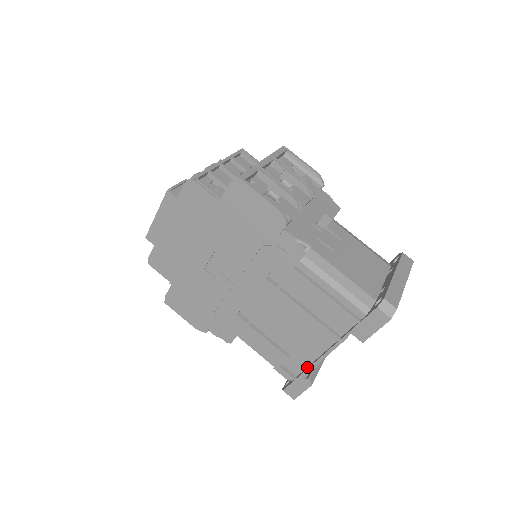
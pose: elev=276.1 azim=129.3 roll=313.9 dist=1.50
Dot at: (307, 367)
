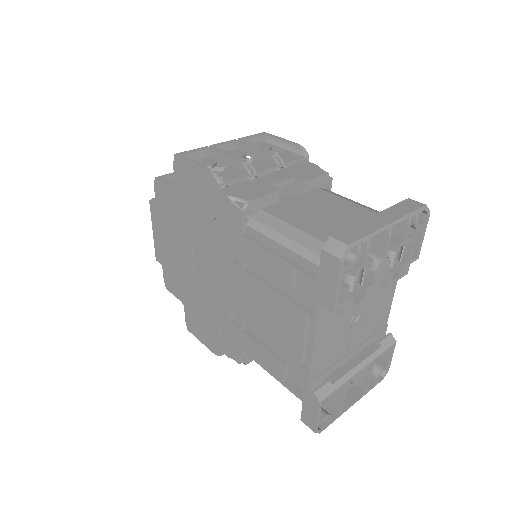
Dot at: (308, 376)
